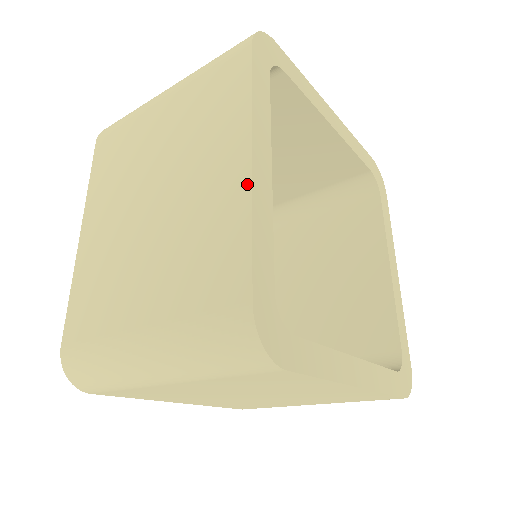
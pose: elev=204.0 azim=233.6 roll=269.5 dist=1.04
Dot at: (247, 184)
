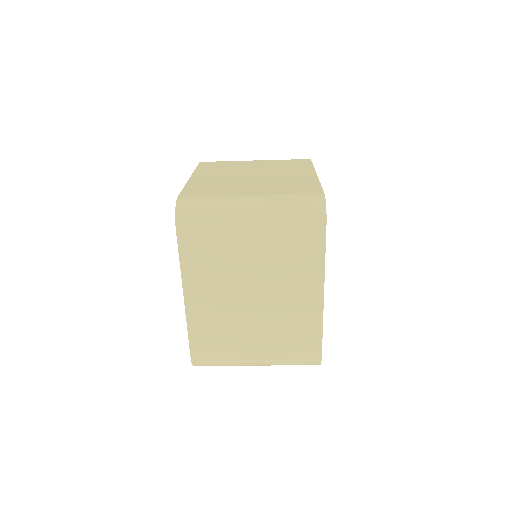
Dot at: (321, 309)
